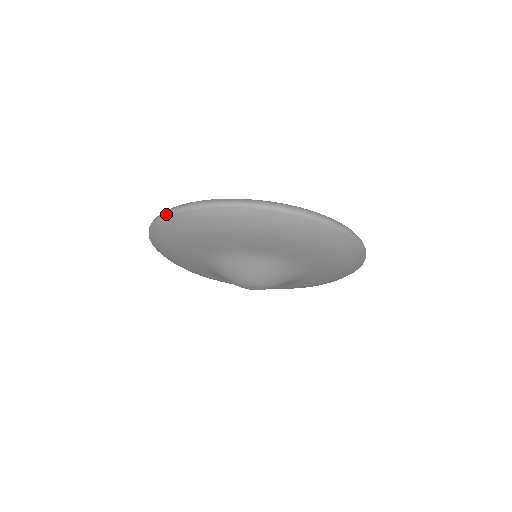
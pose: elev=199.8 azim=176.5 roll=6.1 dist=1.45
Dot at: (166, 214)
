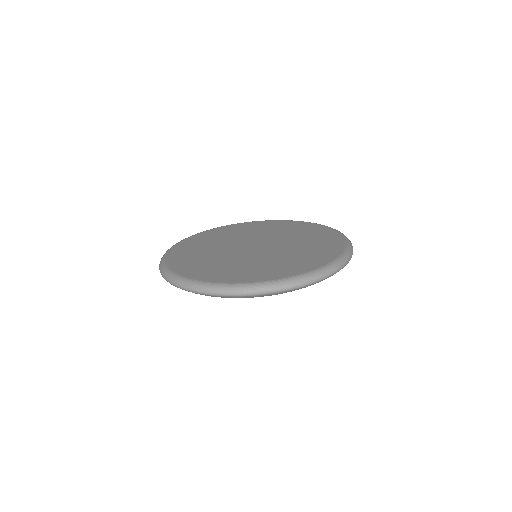
Dot at: occluded
